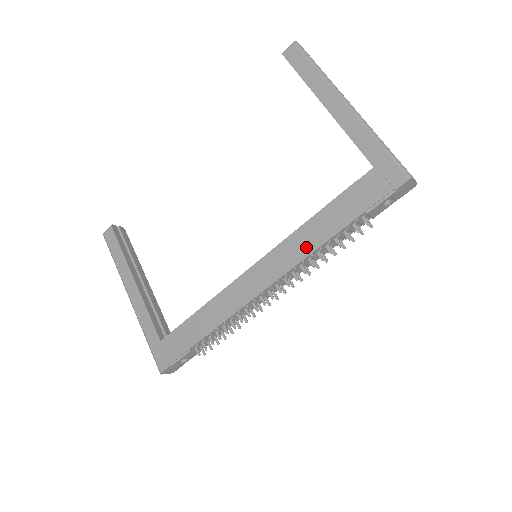
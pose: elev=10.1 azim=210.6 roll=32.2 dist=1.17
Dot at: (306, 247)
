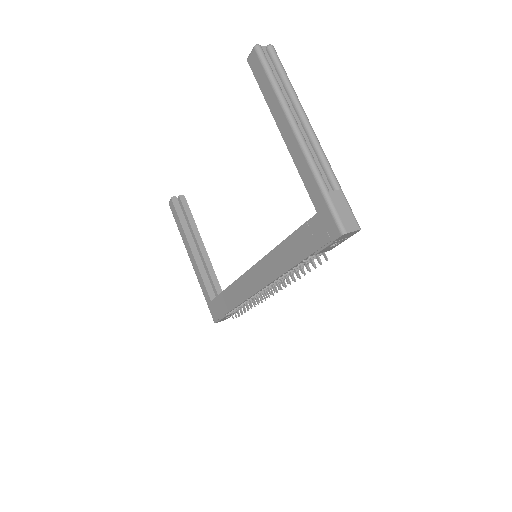
Dot at: (279, 268)
